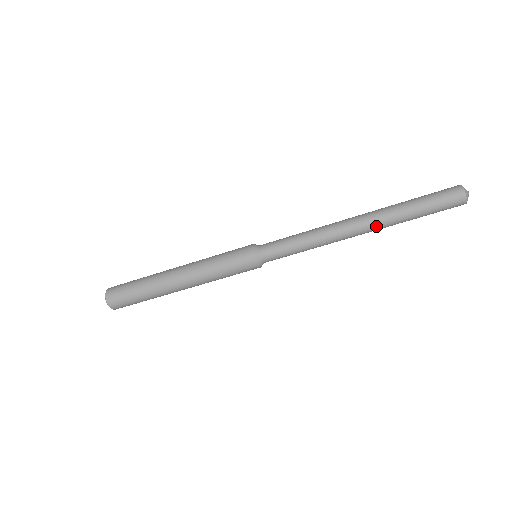
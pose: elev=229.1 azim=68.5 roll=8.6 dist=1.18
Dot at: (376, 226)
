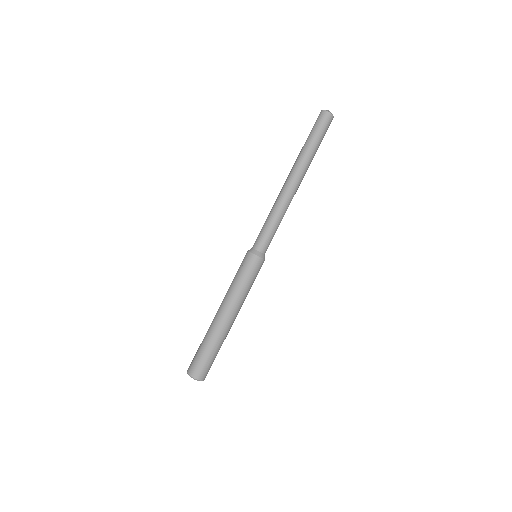
Dot at: (294, 168)
